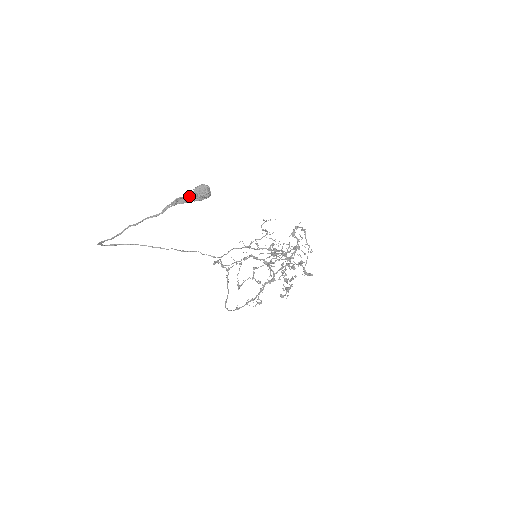
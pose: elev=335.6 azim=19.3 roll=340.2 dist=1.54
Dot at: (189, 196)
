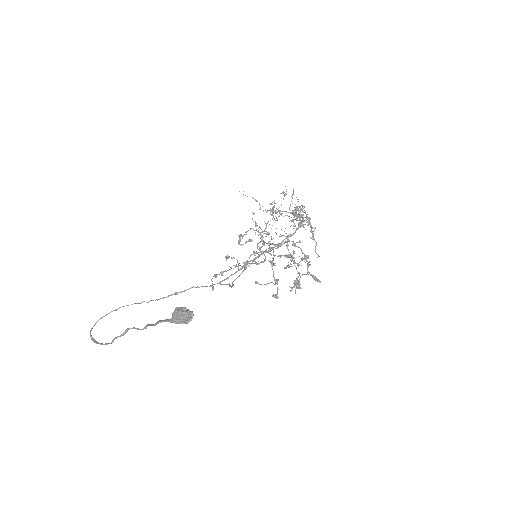
Dot at: occluded
